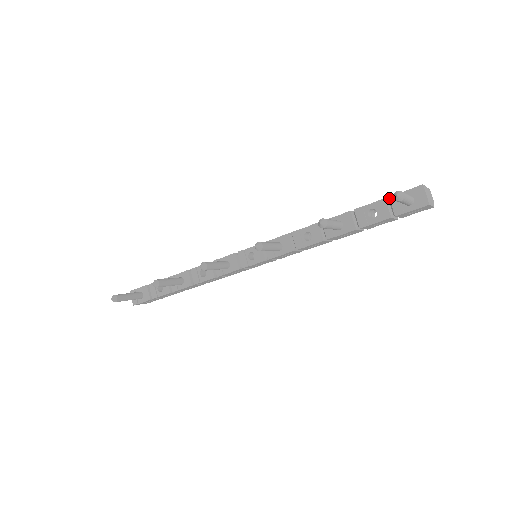
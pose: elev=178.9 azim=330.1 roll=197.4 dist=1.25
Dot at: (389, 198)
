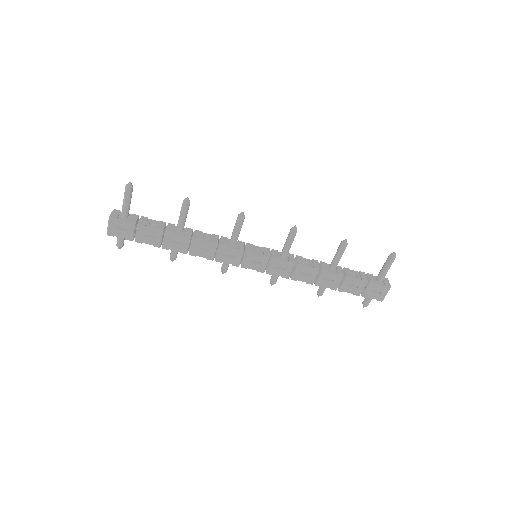
Dot at: (367, 273)
